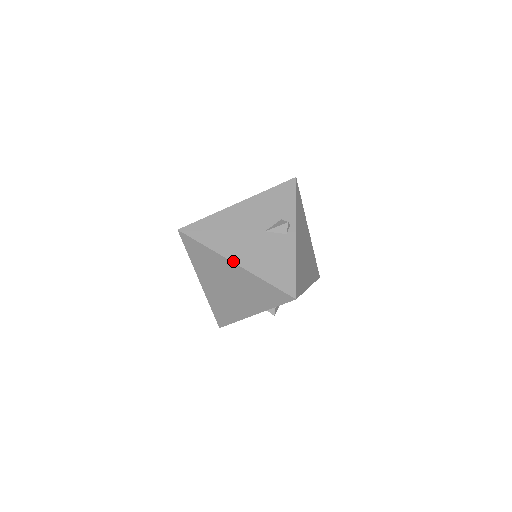
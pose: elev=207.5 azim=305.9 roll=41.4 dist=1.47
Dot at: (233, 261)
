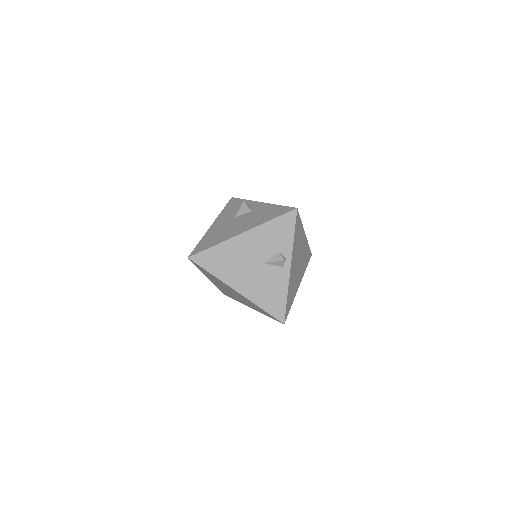
Dot at: (235, 289)
